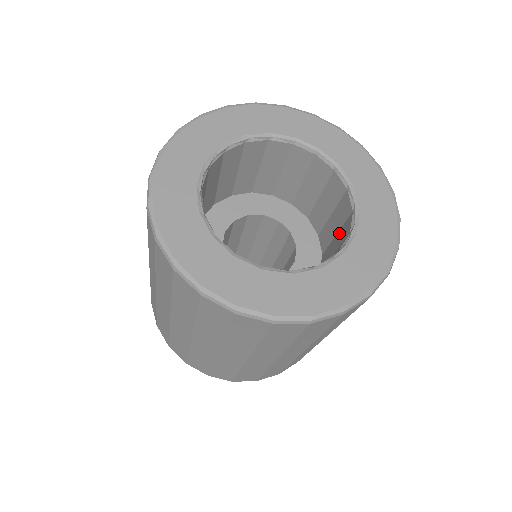
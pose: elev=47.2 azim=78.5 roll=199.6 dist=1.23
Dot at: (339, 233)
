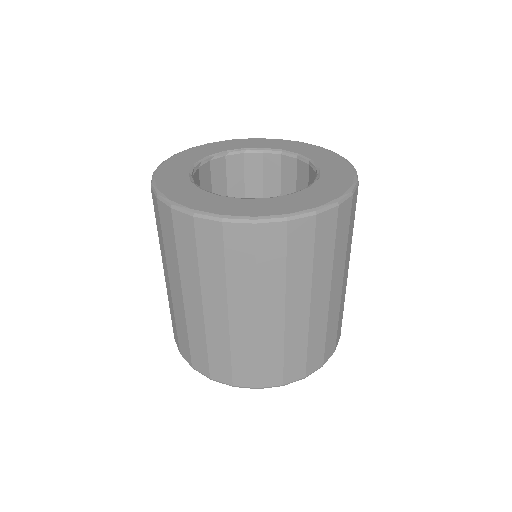
Dot at: occluded
